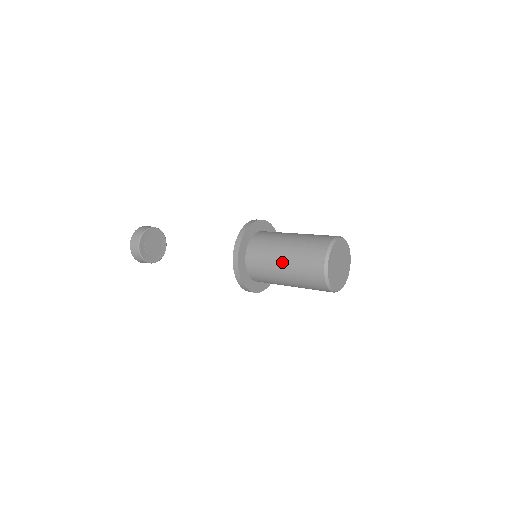
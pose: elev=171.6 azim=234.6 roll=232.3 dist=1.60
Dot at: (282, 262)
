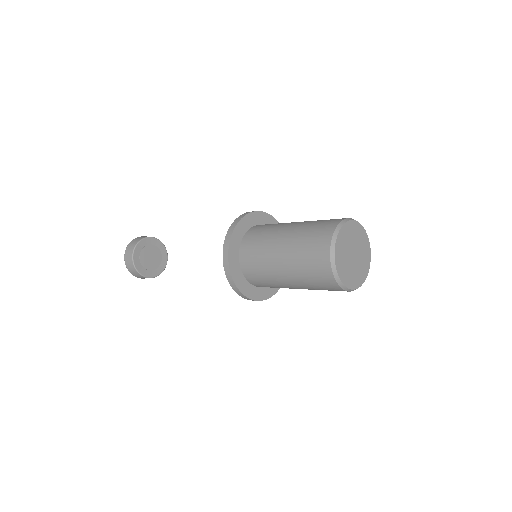
Dot at: (283, 272)
